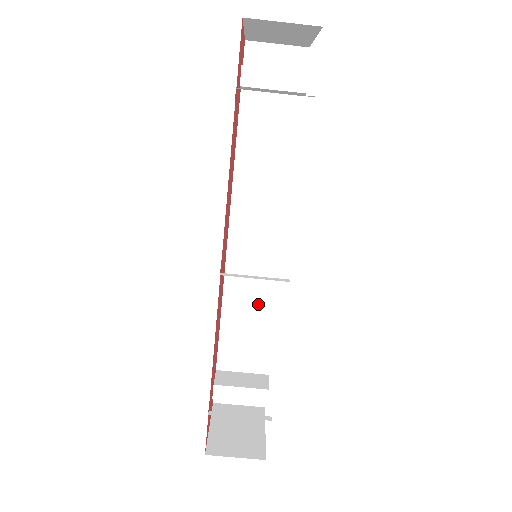
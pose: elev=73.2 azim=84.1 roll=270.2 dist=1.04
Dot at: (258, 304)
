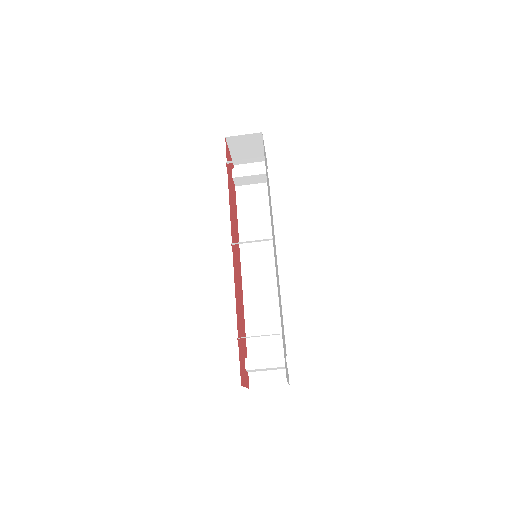
Dot at: (268, 303)
